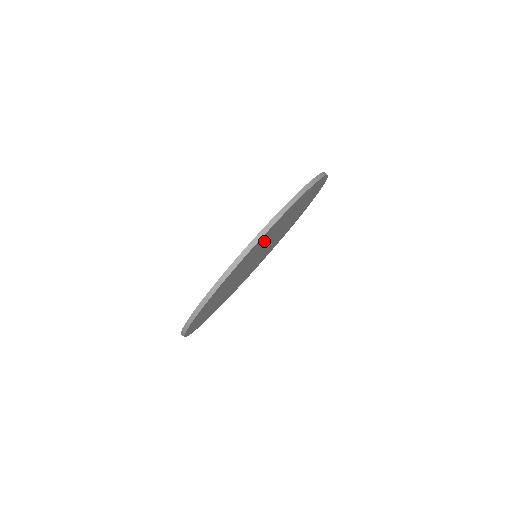
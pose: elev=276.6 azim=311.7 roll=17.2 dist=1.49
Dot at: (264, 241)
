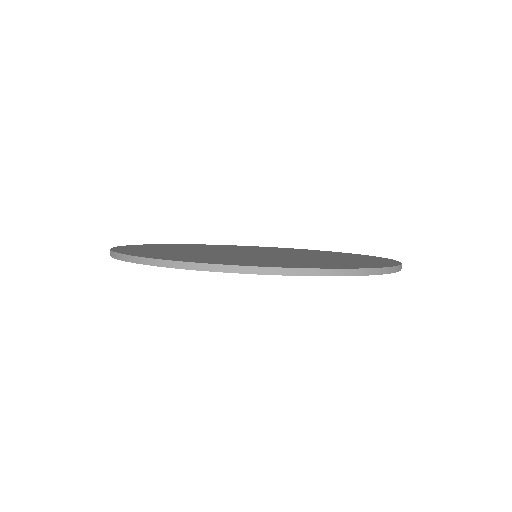
Dot at: occluded
